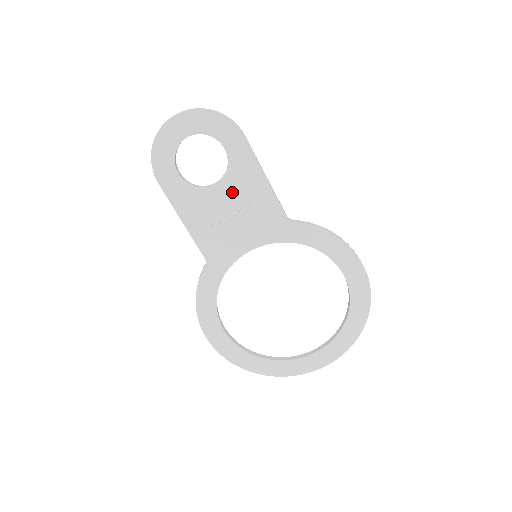
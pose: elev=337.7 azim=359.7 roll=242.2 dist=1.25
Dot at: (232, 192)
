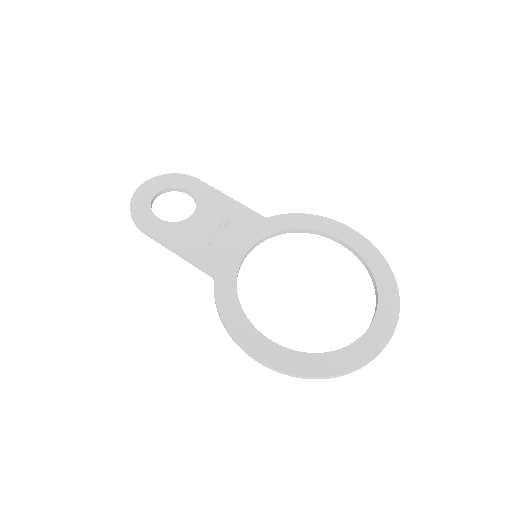
Dot at: (208, 215)
